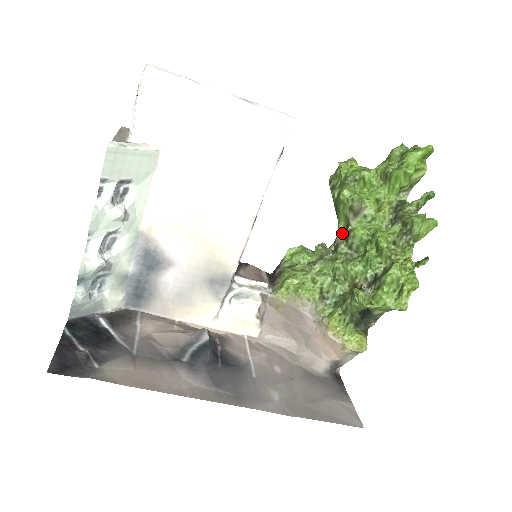
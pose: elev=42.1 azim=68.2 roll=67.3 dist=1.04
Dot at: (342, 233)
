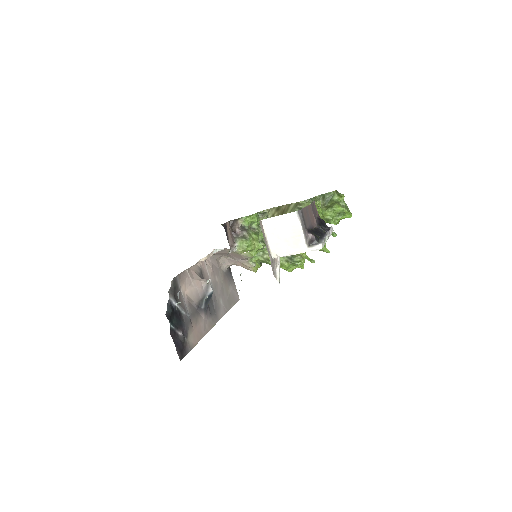
Dot at: occluded
